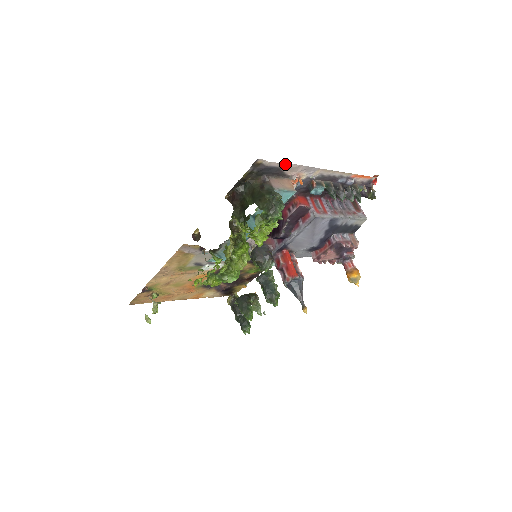
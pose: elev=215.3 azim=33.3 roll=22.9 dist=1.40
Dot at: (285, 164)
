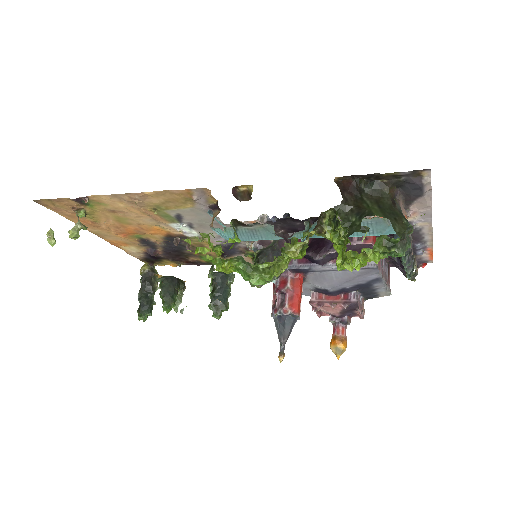
Dot at: (428, 195)
